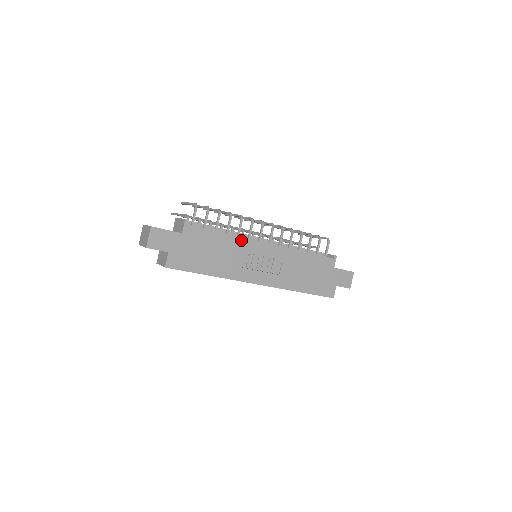
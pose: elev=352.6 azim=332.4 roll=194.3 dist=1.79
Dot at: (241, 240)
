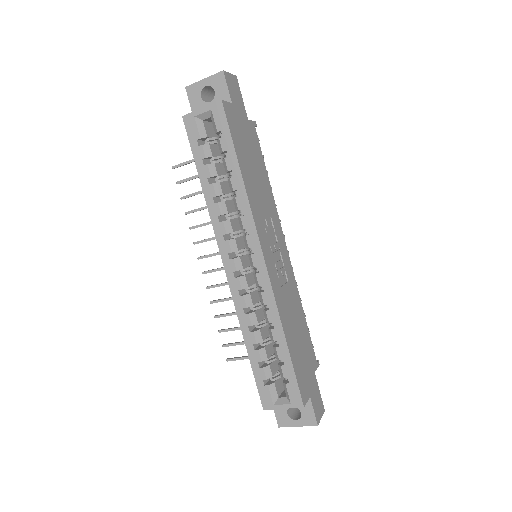
Dot at: (274, 206)
